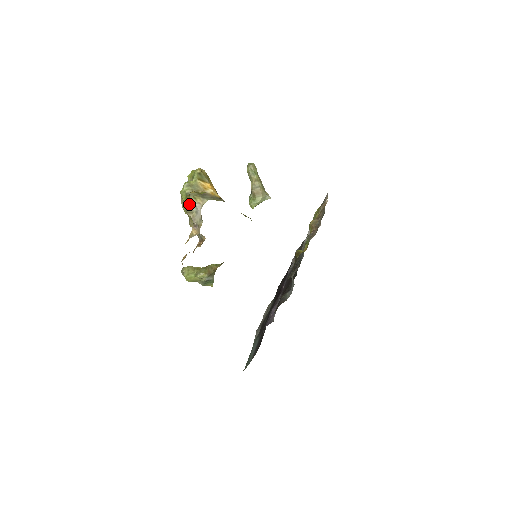
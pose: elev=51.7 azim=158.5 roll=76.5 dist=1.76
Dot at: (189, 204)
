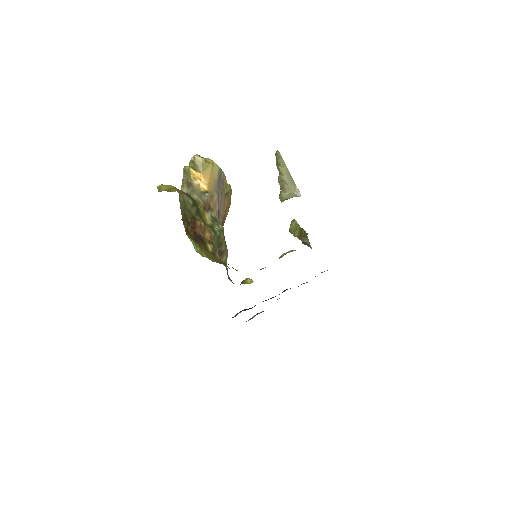
Dot at: occluded
